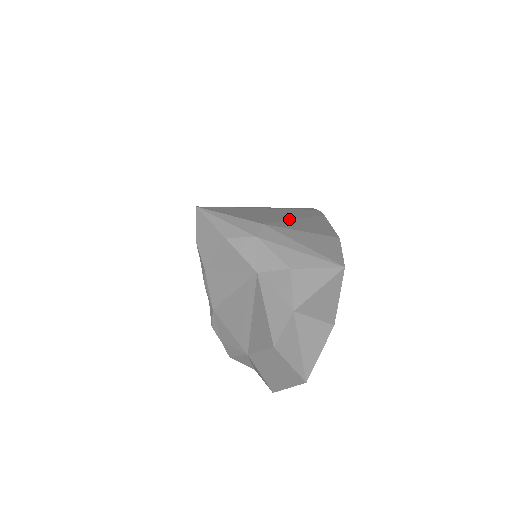
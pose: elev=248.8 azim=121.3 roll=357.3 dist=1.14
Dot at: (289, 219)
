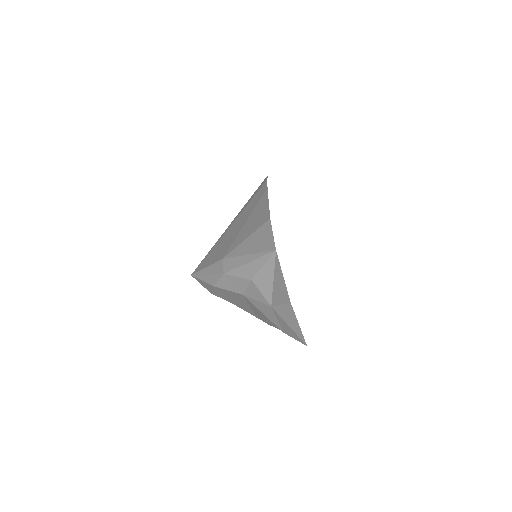
Dot at: (241, 229)
